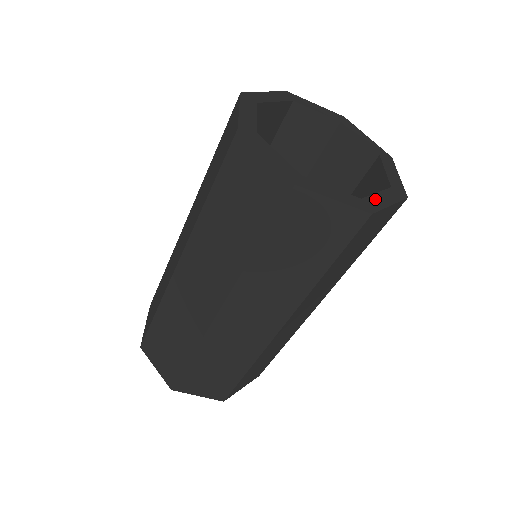
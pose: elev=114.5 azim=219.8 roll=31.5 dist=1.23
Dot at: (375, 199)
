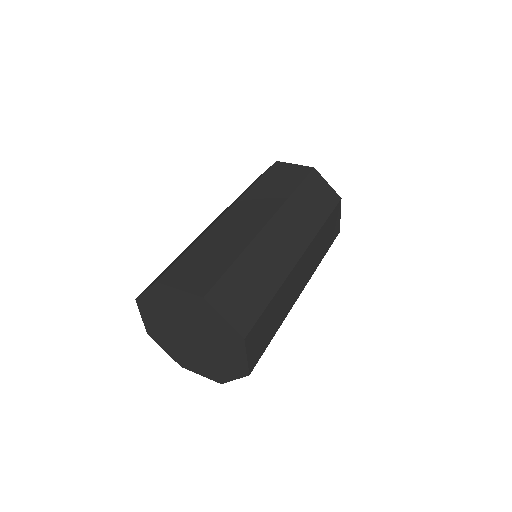
Dot at: occluded
